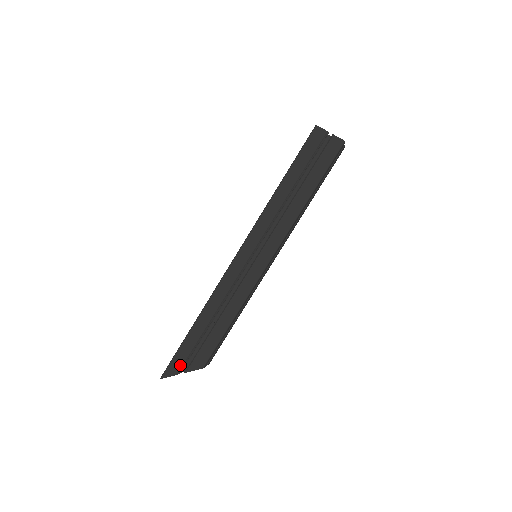
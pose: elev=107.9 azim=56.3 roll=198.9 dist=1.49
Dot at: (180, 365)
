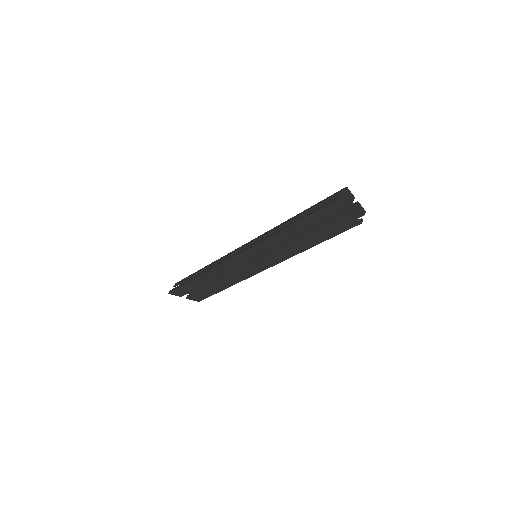
Dot at: (183, 293)
